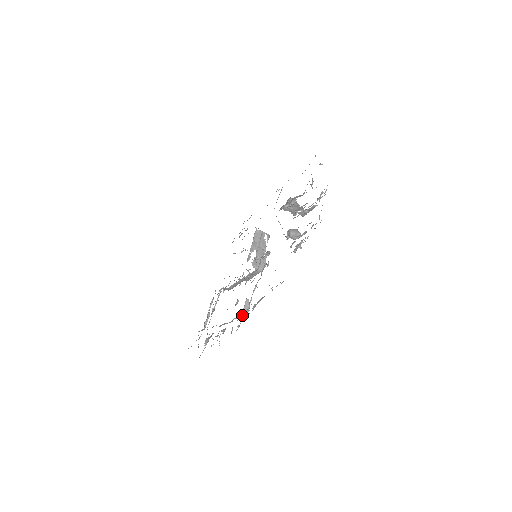
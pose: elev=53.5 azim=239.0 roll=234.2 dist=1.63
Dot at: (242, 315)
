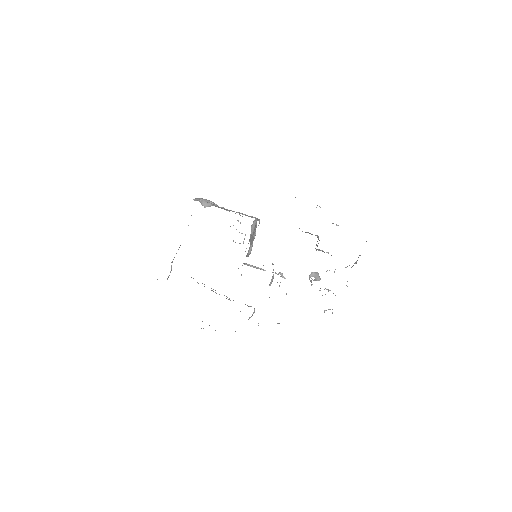
Dot at: occluded
